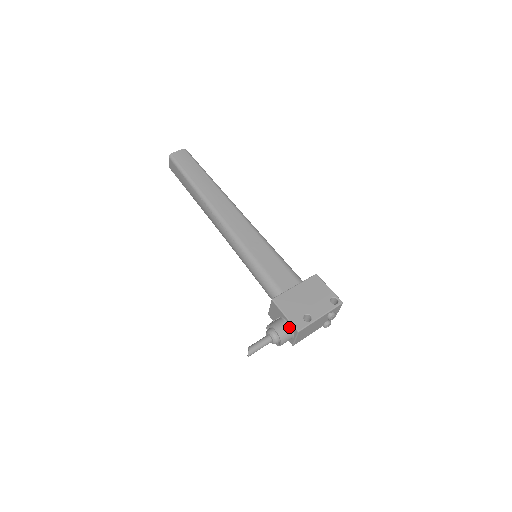
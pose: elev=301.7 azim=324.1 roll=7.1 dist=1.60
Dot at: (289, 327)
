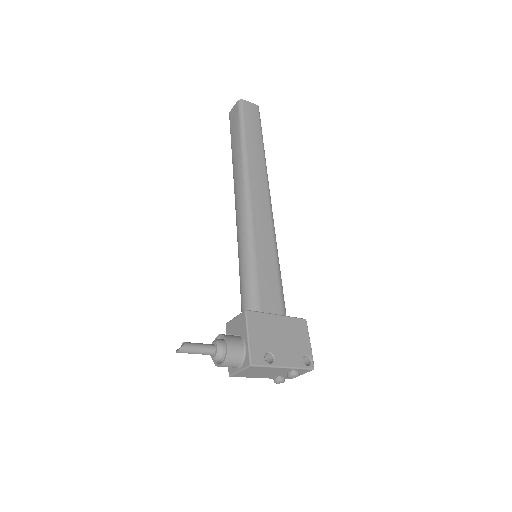
Dot at: (243, 353)
